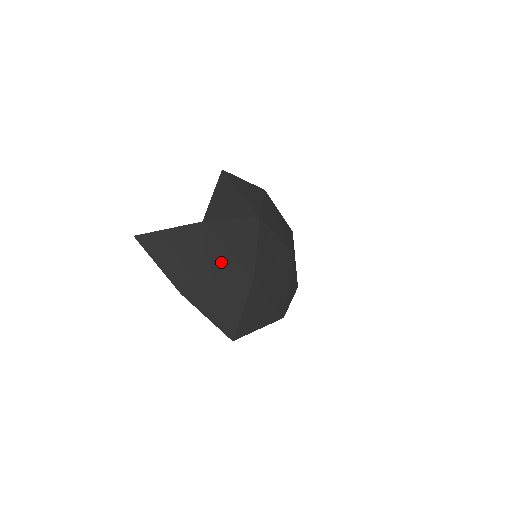
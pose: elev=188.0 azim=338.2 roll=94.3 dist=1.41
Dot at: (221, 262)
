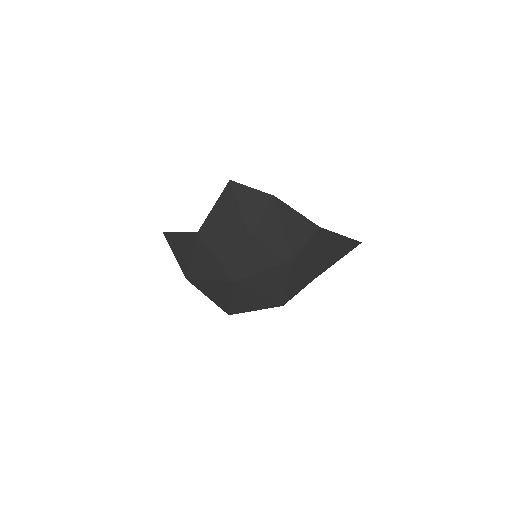
Dot at: (211, 264)
